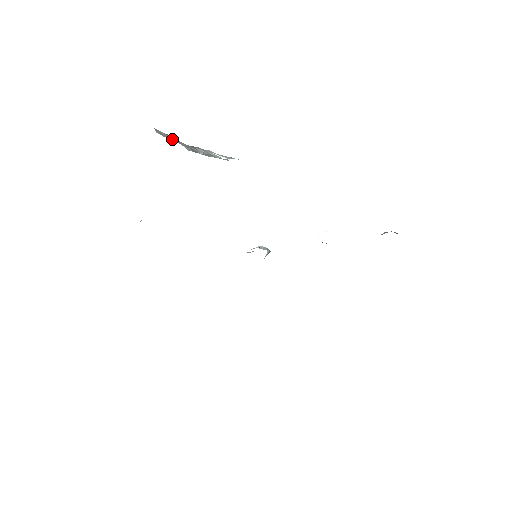
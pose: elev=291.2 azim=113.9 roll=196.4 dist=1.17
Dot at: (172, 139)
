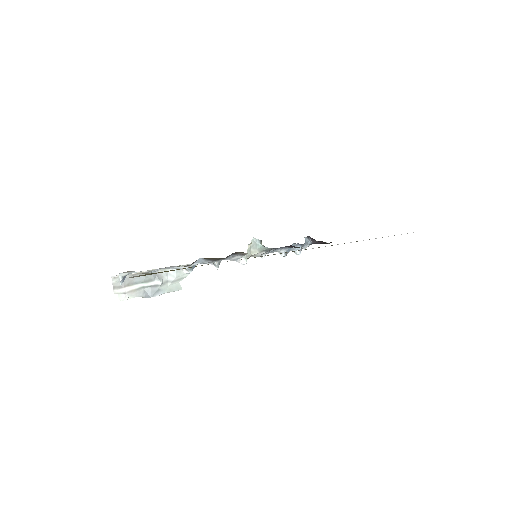
Dot at: (132, 282)
